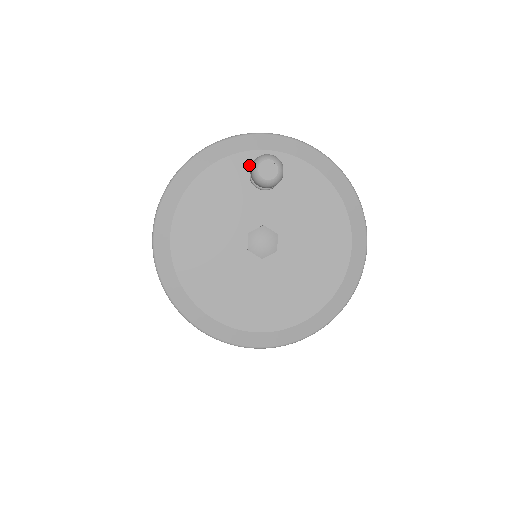
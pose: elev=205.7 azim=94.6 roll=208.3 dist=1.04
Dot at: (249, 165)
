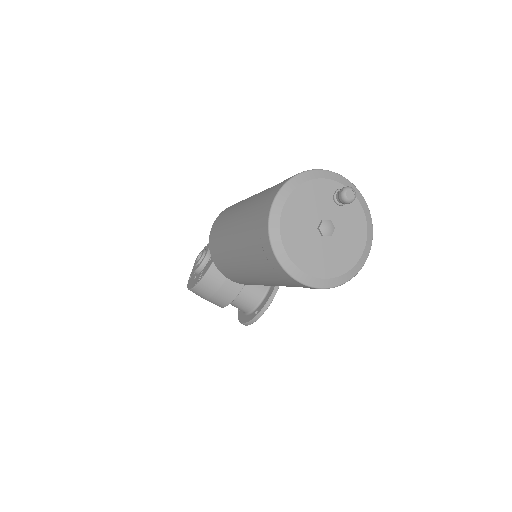
Dot at: (336, 189)
